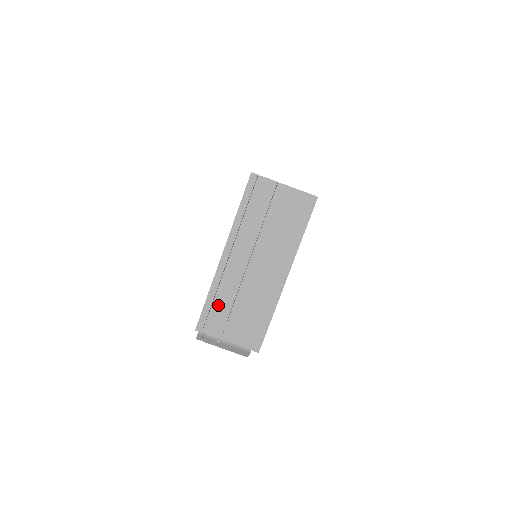
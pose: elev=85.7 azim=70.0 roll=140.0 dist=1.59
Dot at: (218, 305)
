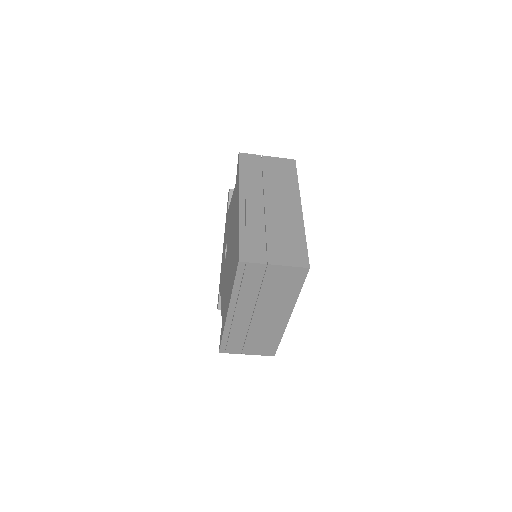
Dot at: (233, 339)
